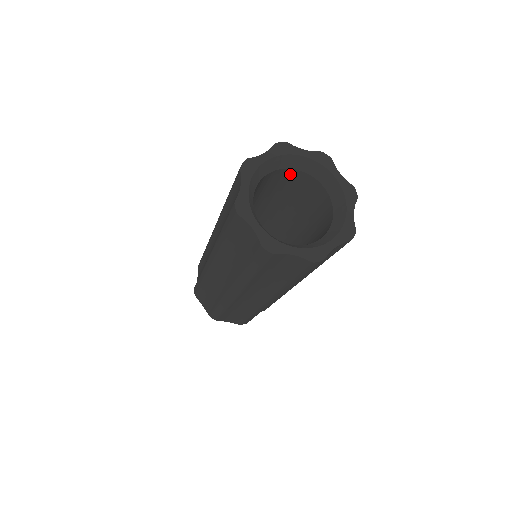
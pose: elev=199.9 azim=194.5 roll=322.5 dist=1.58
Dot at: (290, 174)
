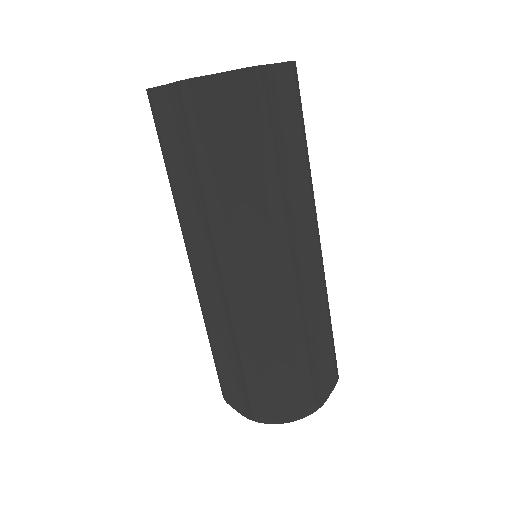
Dot at: occluded
